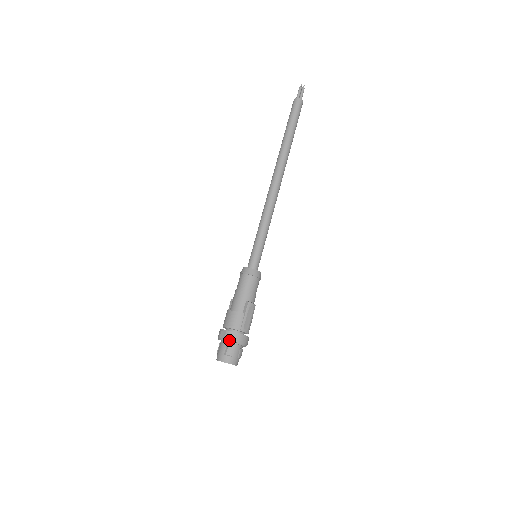
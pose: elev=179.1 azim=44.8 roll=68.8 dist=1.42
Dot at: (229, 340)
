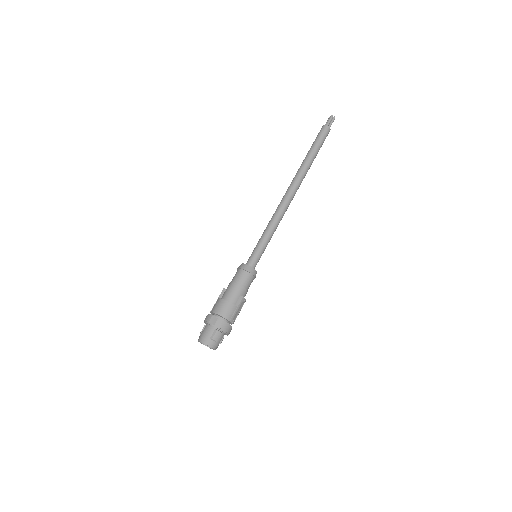
Dot at: (219, 327)
